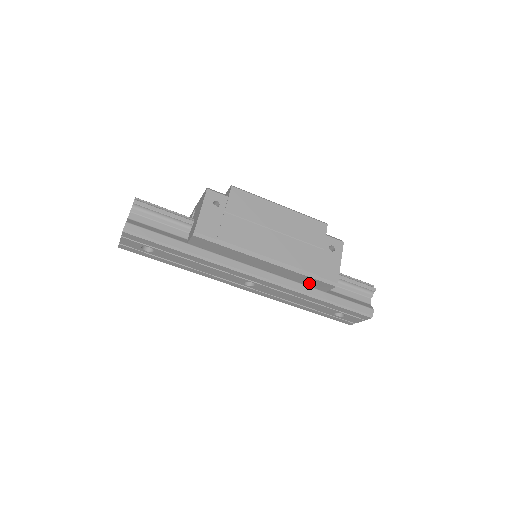
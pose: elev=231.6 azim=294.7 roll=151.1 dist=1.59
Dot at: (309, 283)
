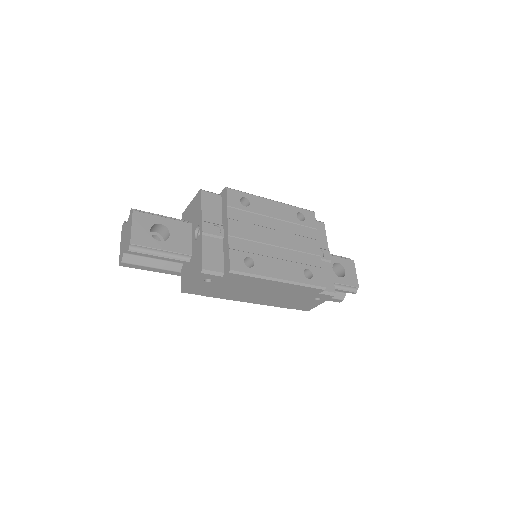
Dot at: occluded
